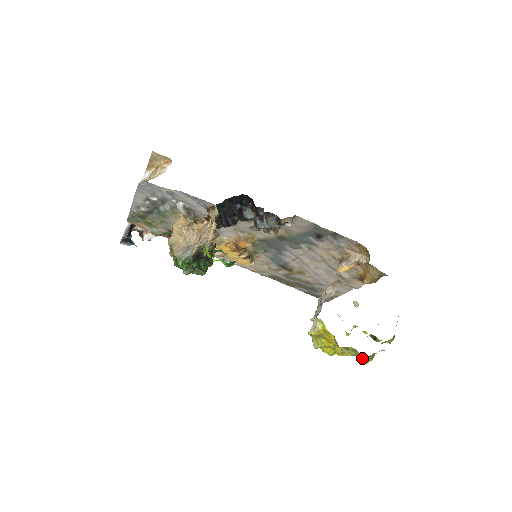
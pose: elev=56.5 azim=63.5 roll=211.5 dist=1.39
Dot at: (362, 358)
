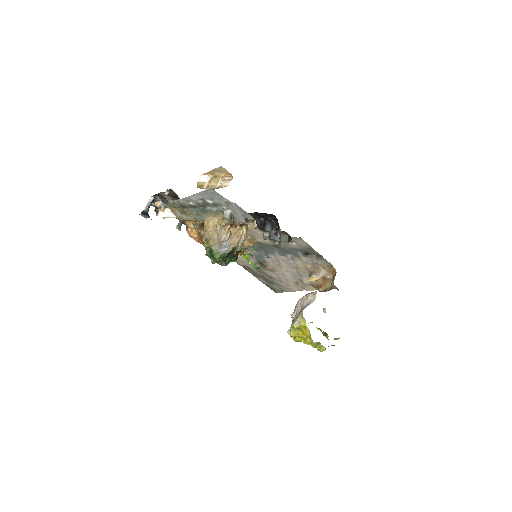
Dot at: (319, 348)
